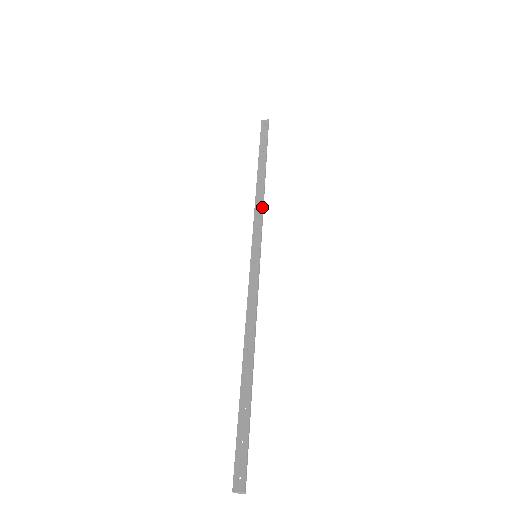
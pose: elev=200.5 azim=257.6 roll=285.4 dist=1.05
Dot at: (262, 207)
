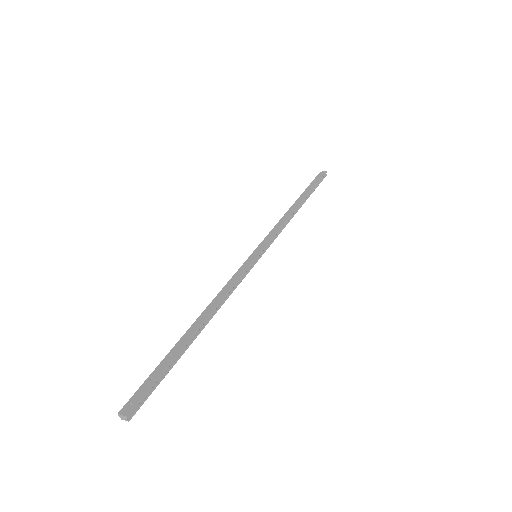
Dot at: (282, 224)
